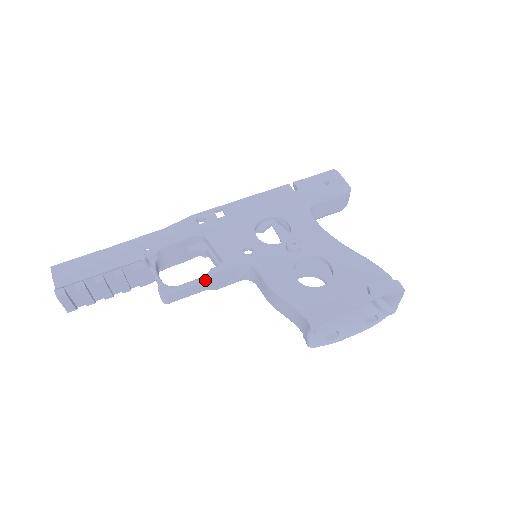
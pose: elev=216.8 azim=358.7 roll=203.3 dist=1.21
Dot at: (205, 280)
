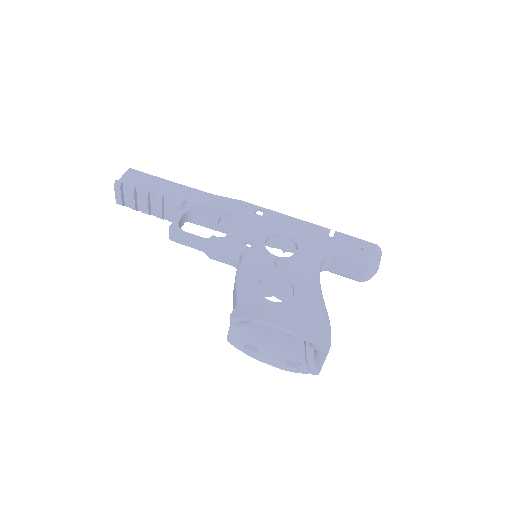
Dot at: (204, 241)
